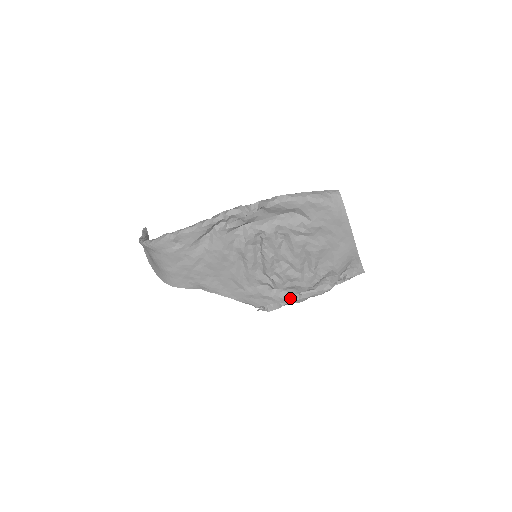
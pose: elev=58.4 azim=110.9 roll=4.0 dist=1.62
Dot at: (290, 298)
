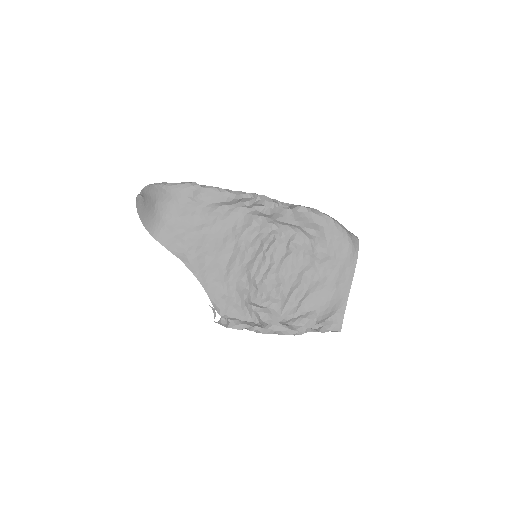
Dot at: (258, 323)
